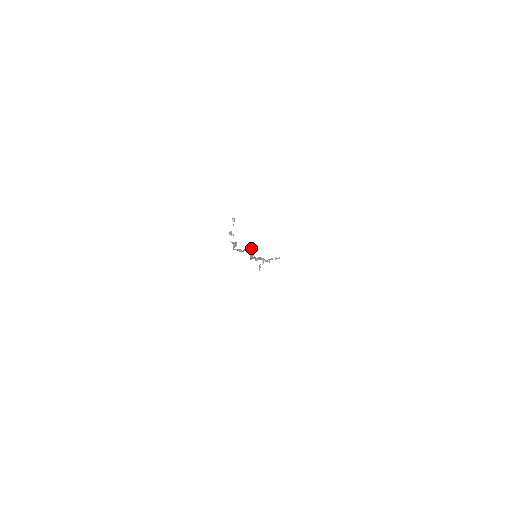
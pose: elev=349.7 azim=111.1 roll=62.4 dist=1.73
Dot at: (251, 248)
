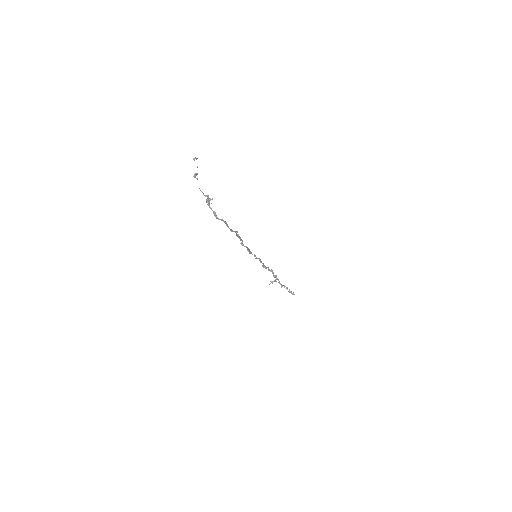
Dot at: occluded
